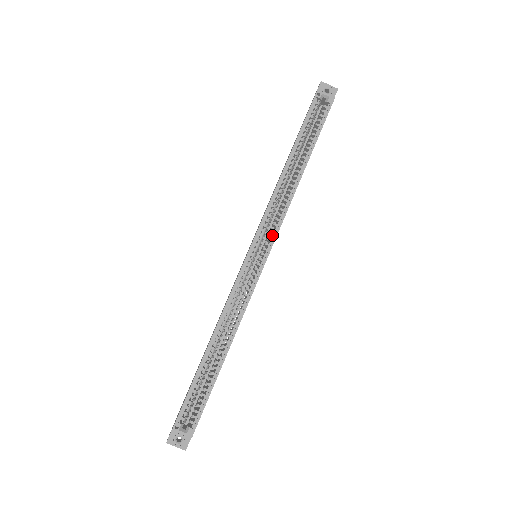
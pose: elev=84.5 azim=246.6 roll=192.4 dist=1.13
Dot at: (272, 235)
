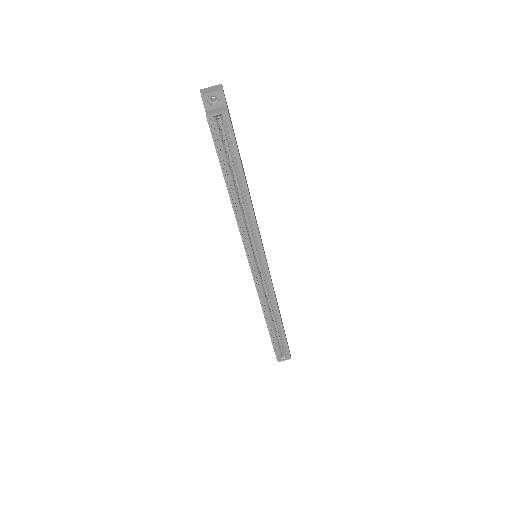
Dot at: (258, 247)
